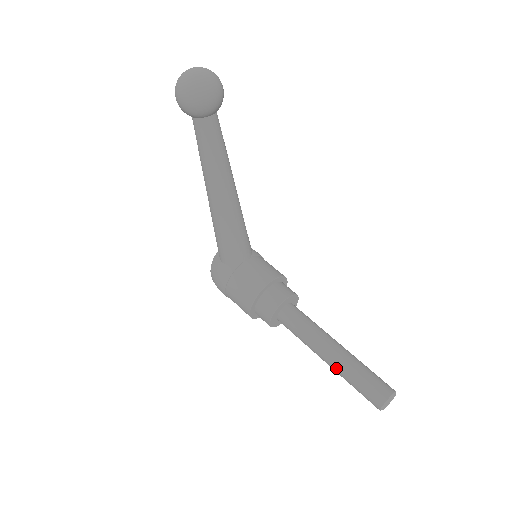
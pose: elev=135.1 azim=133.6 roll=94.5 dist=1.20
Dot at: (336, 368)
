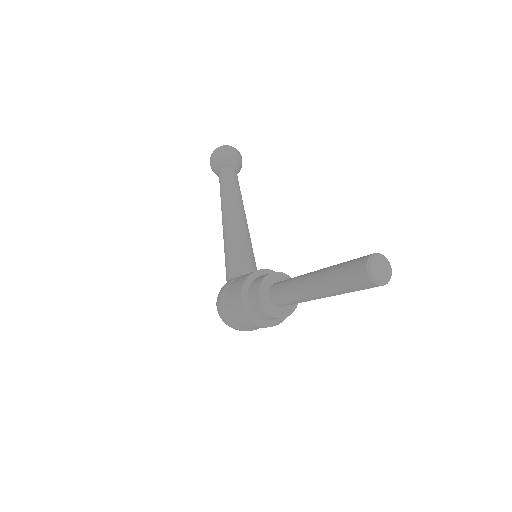
Dot at: (320, 277)
